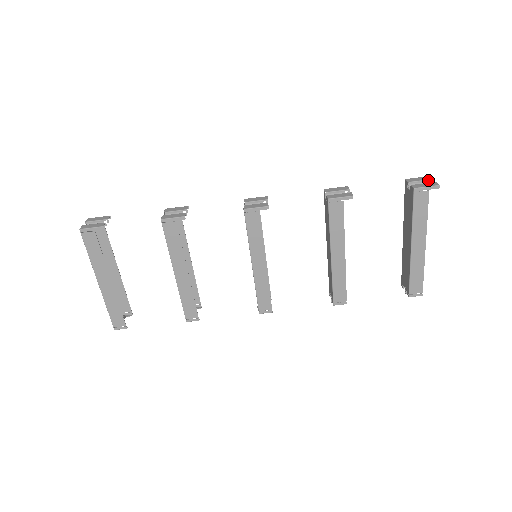
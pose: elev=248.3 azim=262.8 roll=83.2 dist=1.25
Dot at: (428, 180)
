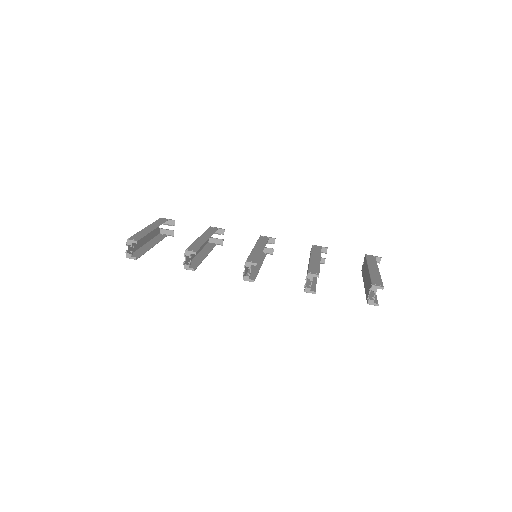
Dot at: occluded
